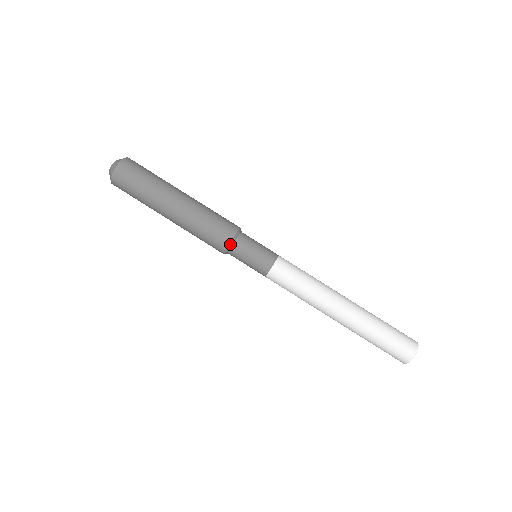
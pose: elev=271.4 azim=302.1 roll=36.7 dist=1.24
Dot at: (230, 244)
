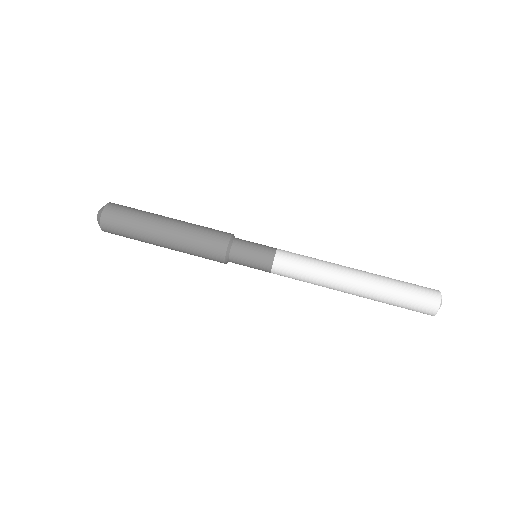
Dot at: (228, 248)
